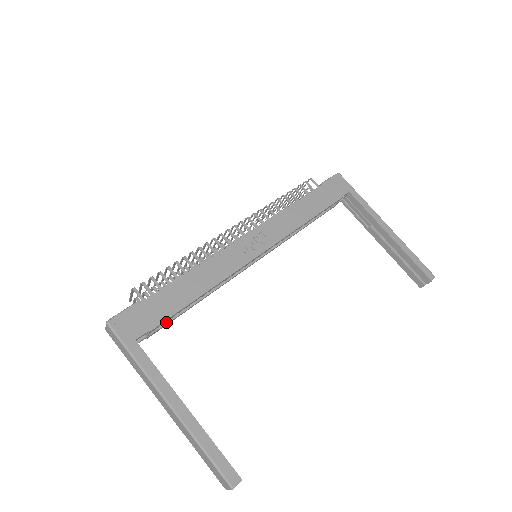
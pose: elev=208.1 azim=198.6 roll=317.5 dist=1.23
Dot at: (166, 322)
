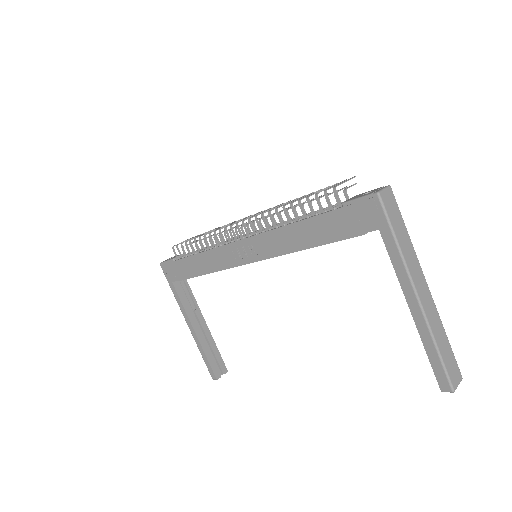
Dot at: occluded
